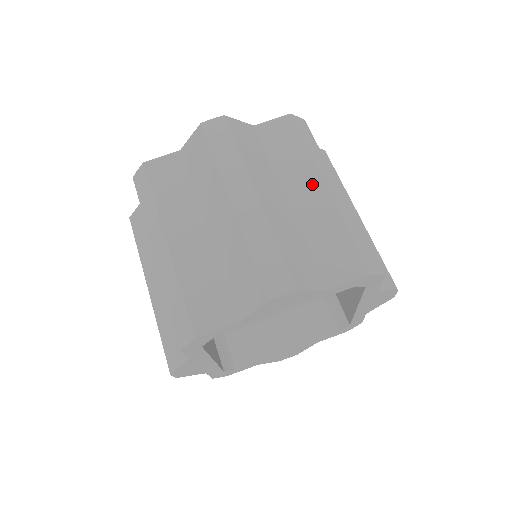
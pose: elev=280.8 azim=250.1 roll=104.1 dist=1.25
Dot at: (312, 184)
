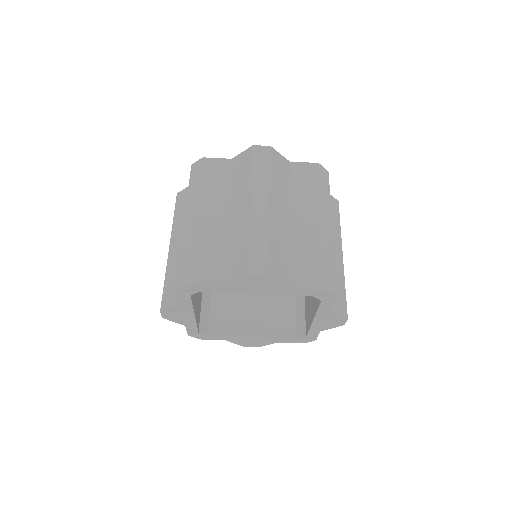
Dot at: (313, 216)
